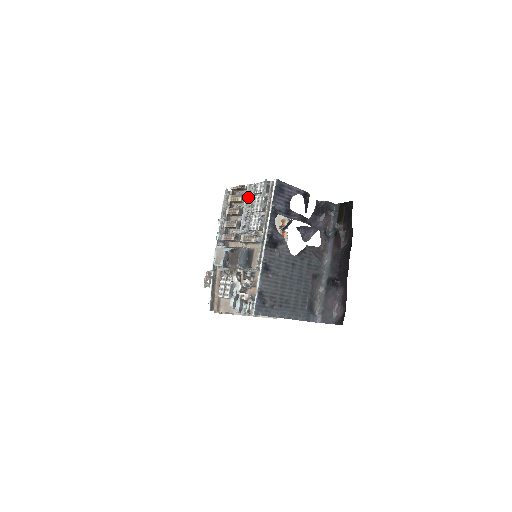
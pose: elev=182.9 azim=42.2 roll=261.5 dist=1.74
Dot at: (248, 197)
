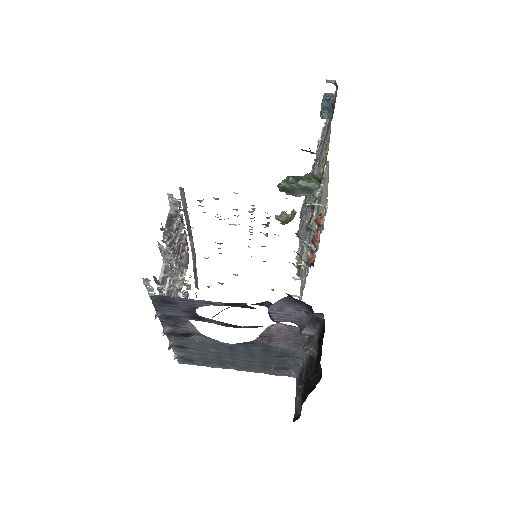
Dot at: occluded
